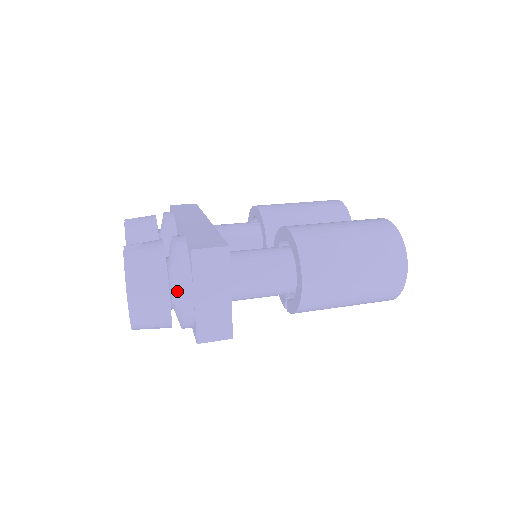
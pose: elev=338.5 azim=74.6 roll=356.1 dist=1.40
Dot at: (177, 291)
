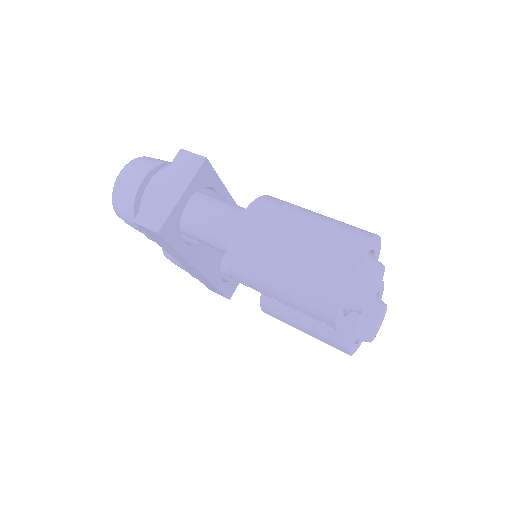
Dot at: occluded
